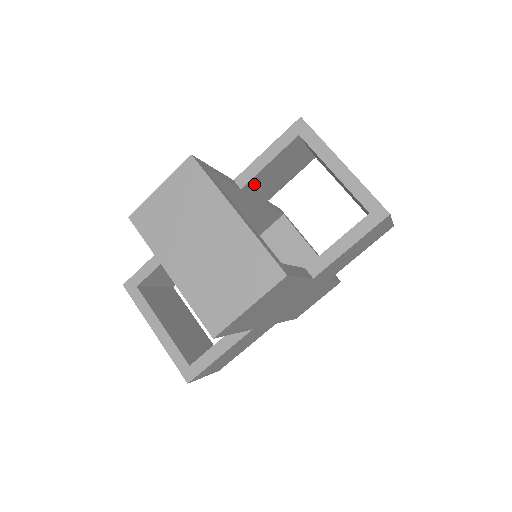
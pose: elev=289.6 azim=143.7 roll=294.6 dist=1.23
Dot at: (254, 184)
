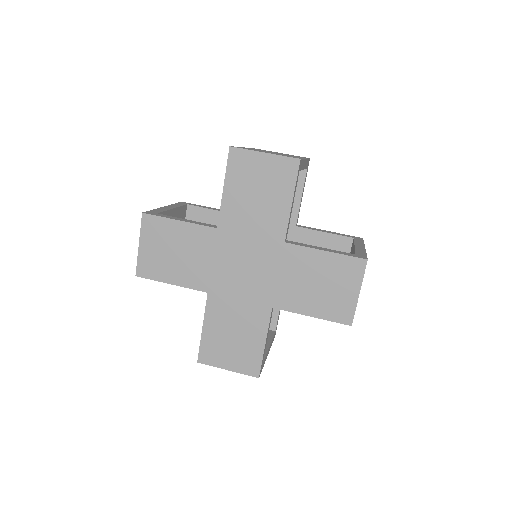
Dot at: occluded
